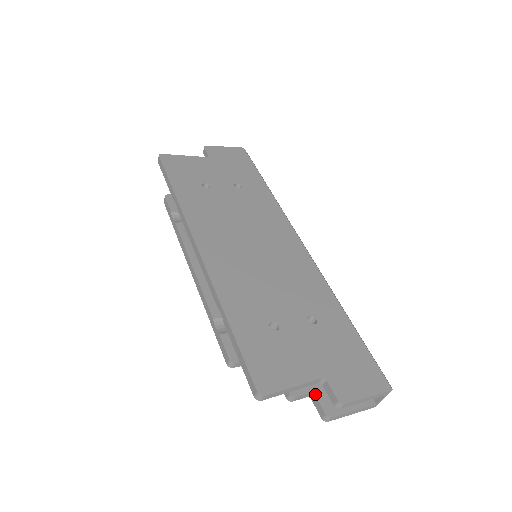
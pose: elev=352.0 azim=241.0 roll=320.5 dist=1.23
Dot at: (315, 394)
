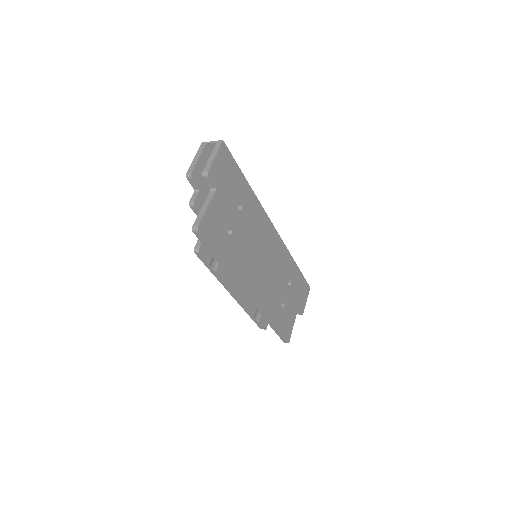
Dot at: occluded
